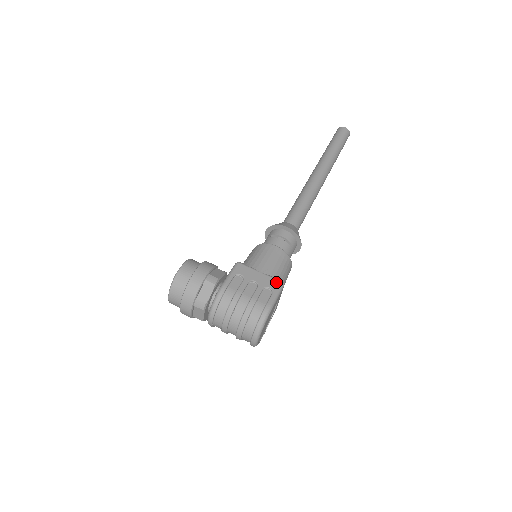
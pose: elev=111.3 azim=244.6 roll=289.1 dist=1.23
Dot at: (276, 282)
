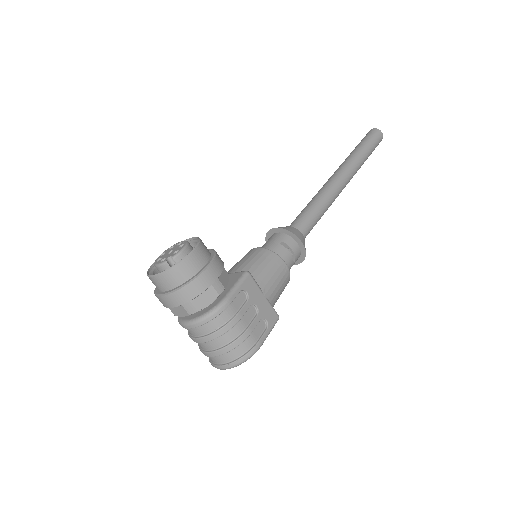
Dot at: (274, 315)
